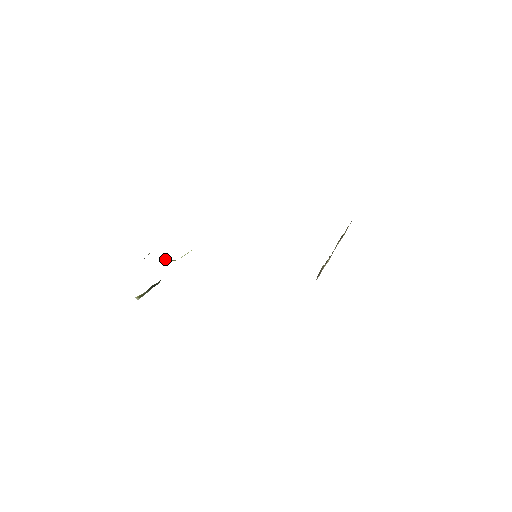
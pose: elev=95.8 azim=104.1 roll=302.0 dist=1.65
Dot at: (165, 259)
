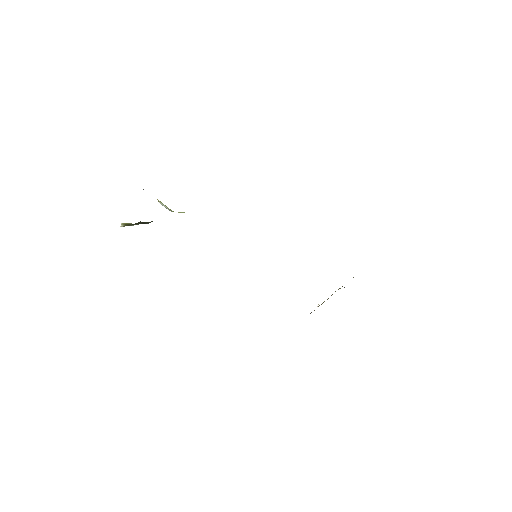
Dot at: (162, 204)
